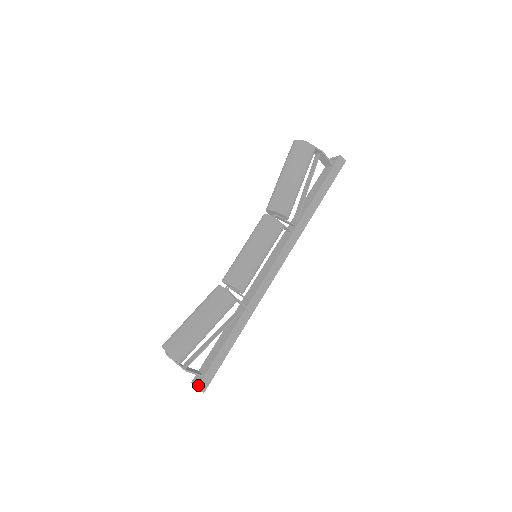
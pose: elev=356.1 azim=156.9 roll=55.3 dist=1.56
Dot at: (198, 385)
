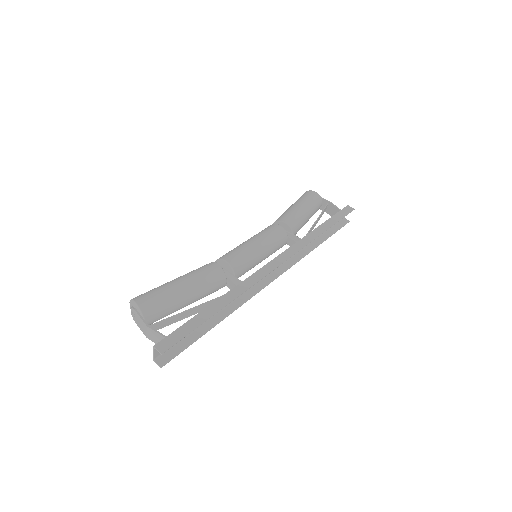
Dot at: (157, 343)
